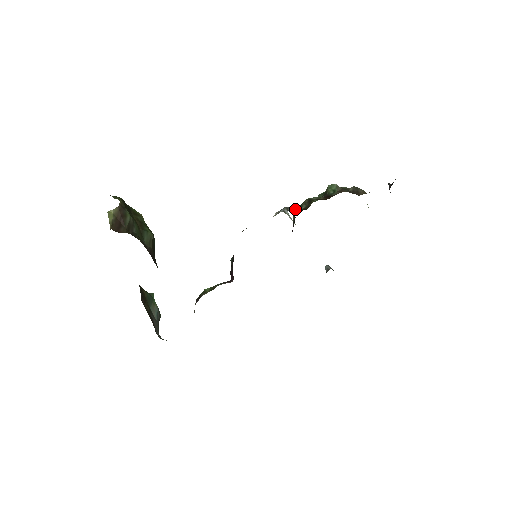
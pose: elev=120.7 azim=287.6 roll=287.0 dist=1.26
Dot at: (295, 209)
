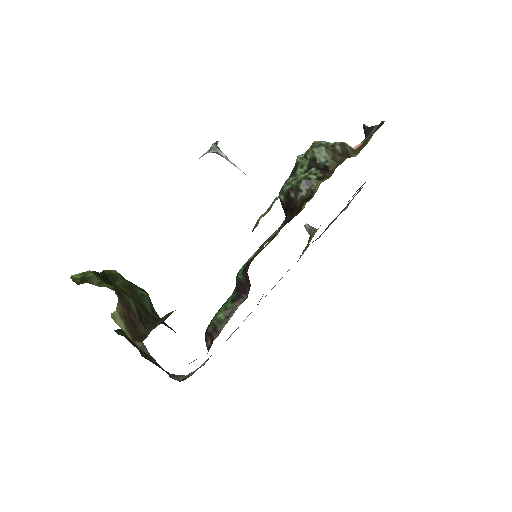
Dot at: (291, 193)
